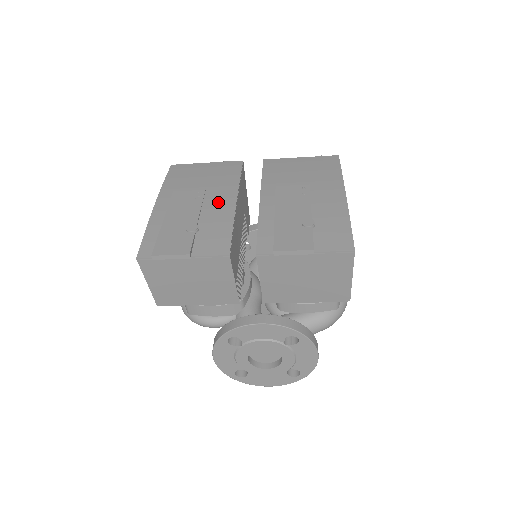
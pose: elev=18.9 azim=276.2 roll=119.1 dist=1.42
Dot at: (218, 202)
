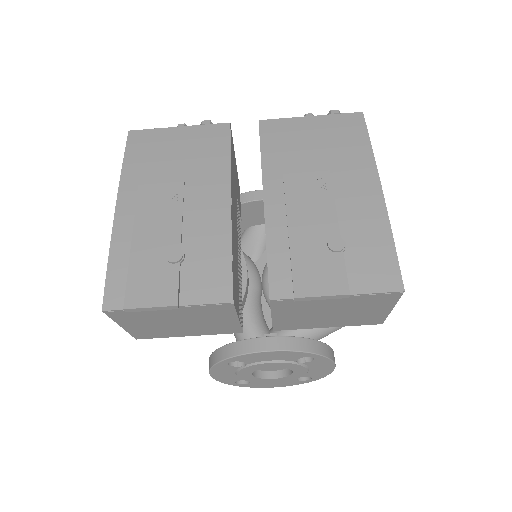
Dot at: (205, 205)
